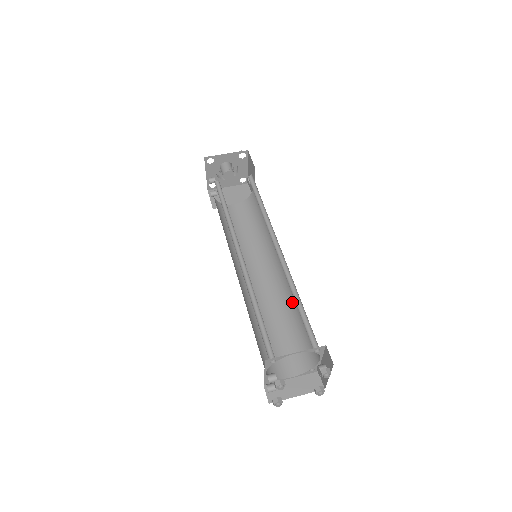
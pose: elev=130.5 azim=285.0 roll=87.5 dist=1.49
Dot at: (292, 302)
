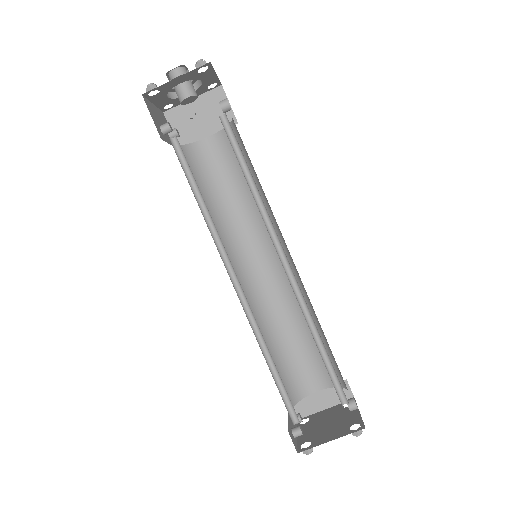
Dot at: (310, 310)
